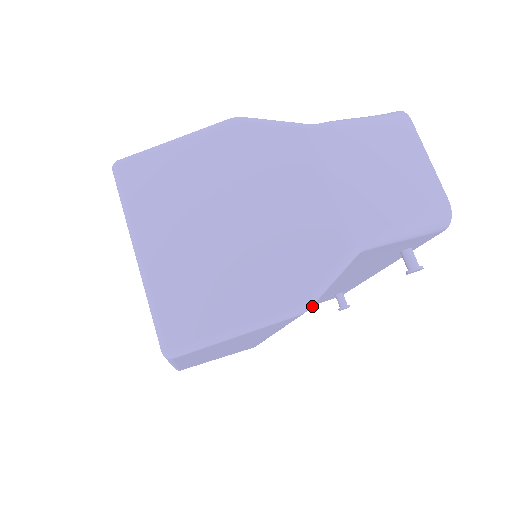
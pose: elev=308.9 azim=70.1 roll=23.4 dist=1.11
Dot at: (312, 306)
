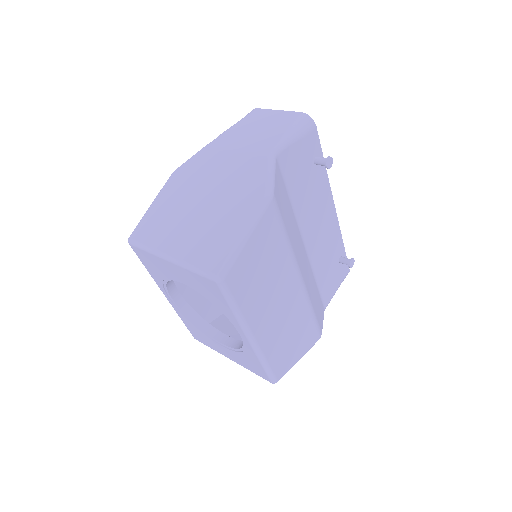
Dot at: (274, 193)
